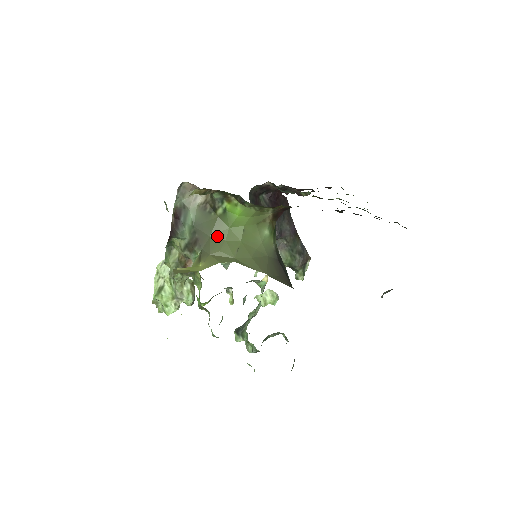
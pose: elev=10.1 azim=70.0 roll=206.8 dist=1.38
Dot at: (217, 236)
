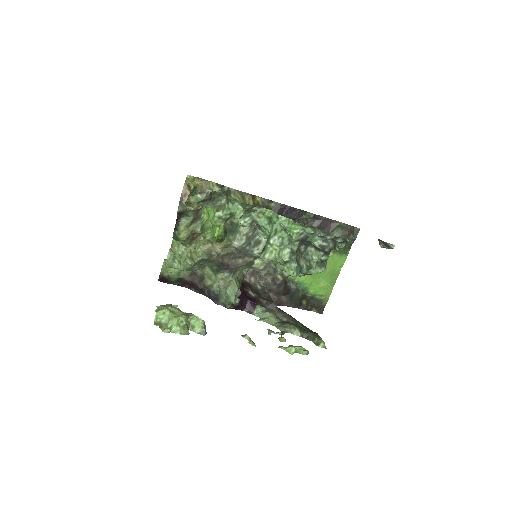
Dot at: occluded
